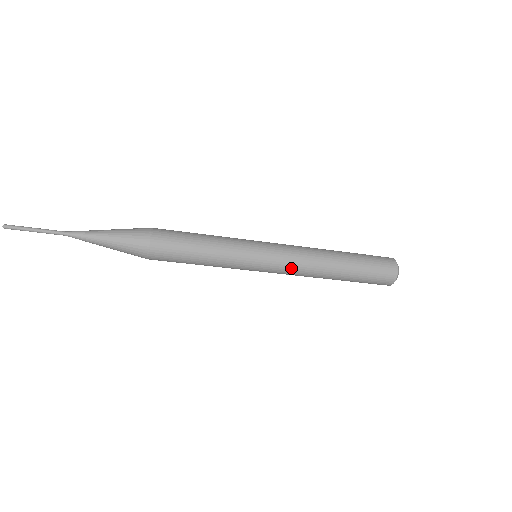
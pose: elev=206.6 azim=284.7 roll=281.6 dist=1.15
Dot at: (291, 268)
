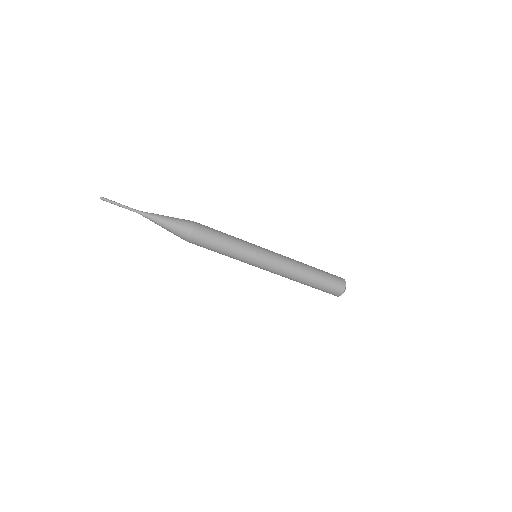
Dot at: (277, 270)
